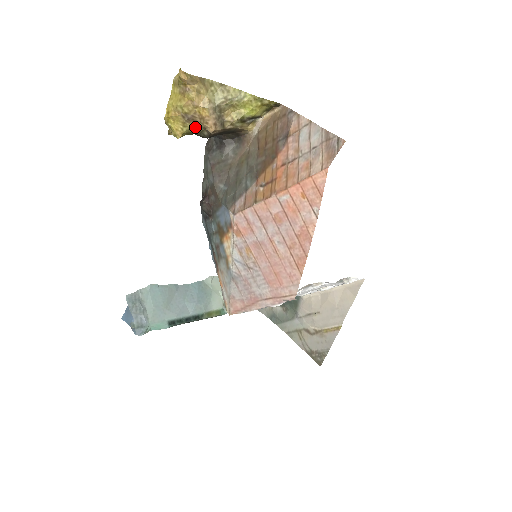
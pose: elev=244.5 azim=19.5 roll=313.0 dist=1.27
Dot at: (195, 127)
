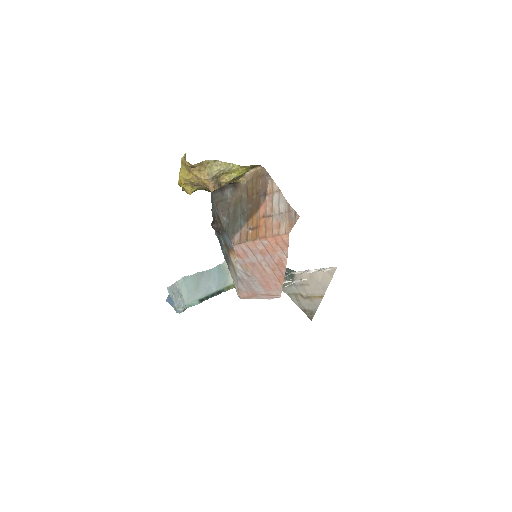
Dot at: (200, 188)
